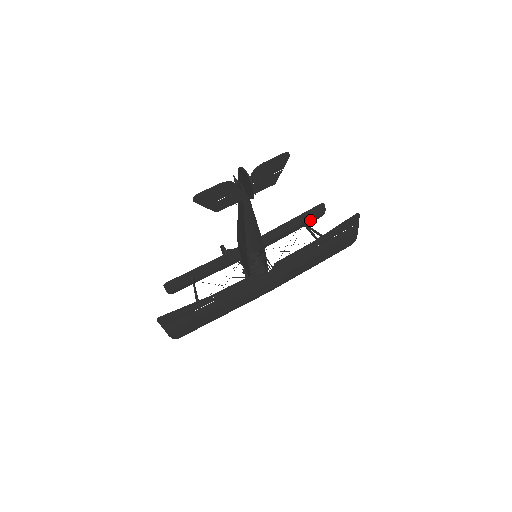
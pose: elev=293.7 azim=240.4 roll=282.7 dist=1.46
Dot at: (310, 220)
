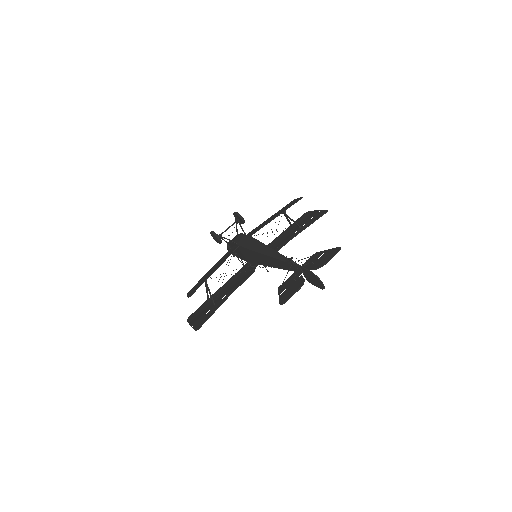
Dot at: occluded
